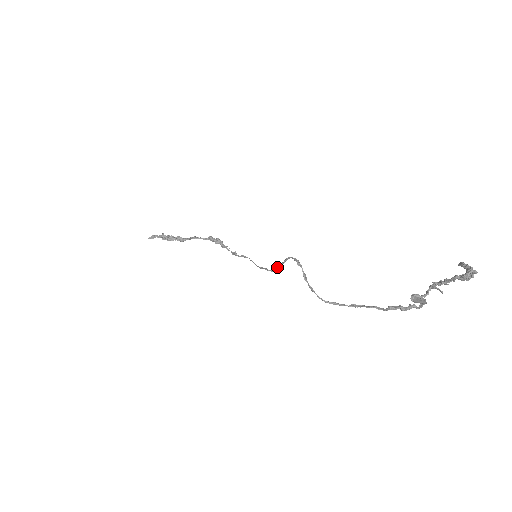
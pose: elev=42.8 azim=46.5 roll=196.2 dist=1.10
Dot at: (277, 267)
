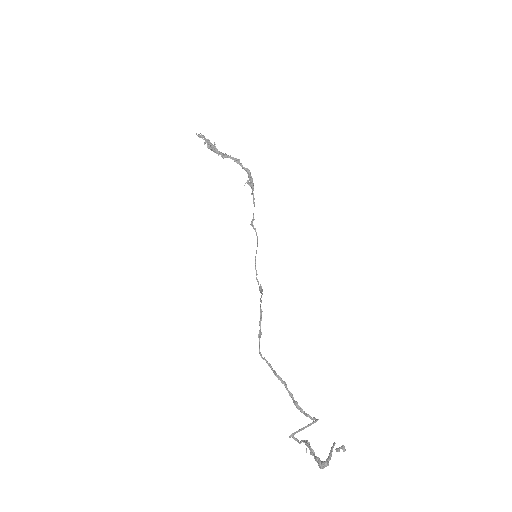
Dot at: (261, 287)
